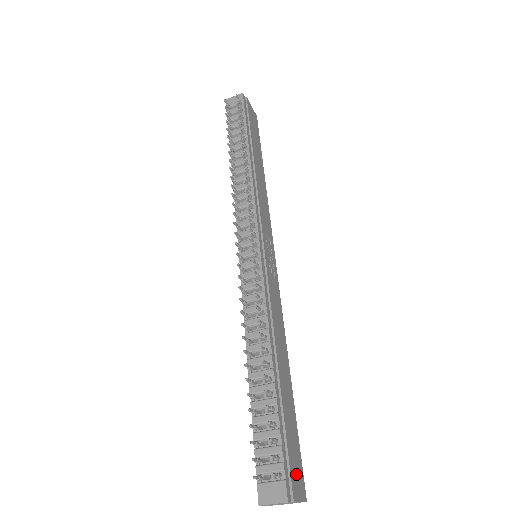
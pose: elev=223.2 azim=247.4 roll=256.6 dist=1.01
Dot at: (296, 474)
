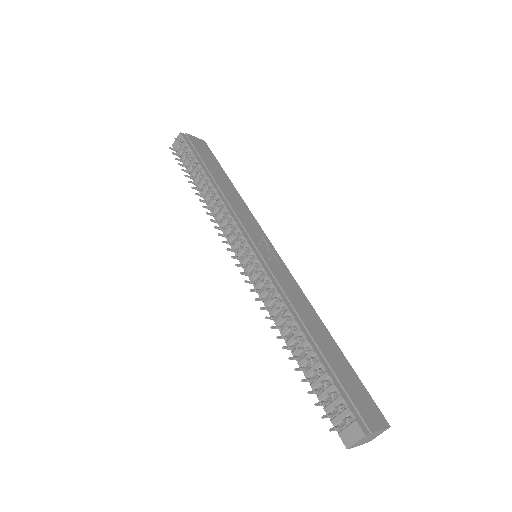
Dot at: (367, 410)
